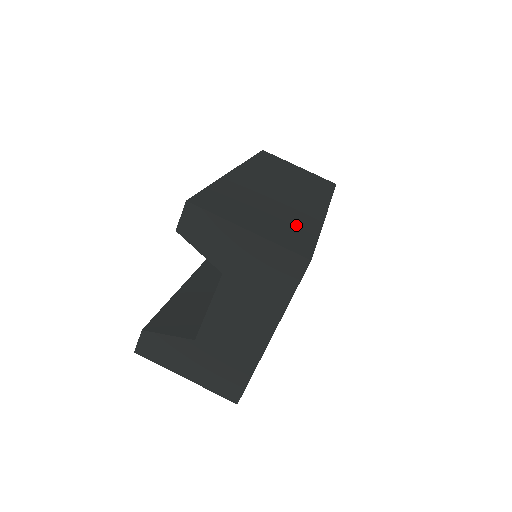
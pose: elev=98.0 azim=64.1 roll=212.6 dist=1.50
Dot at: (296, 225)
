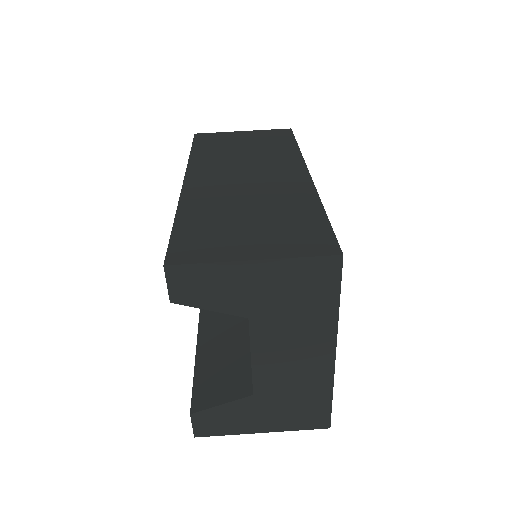
Dot at: (294, 214)
